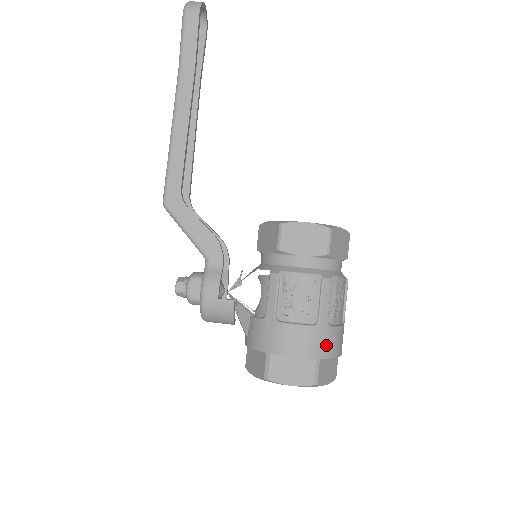
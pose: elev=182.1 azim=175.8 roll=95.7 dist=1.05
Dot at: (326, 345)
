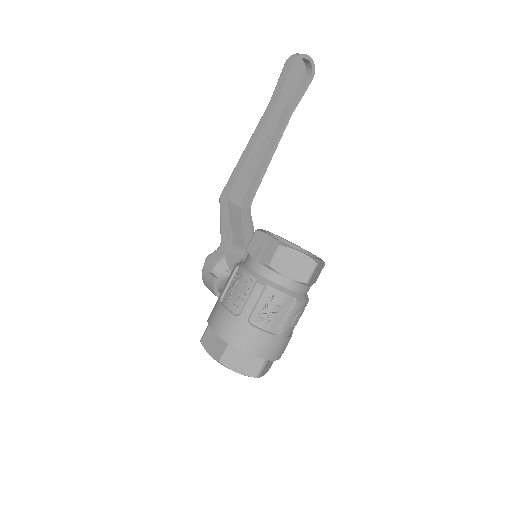
Dot at: (239, 337)
